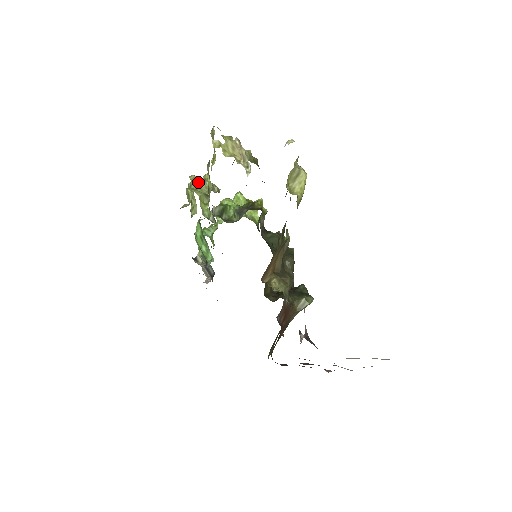
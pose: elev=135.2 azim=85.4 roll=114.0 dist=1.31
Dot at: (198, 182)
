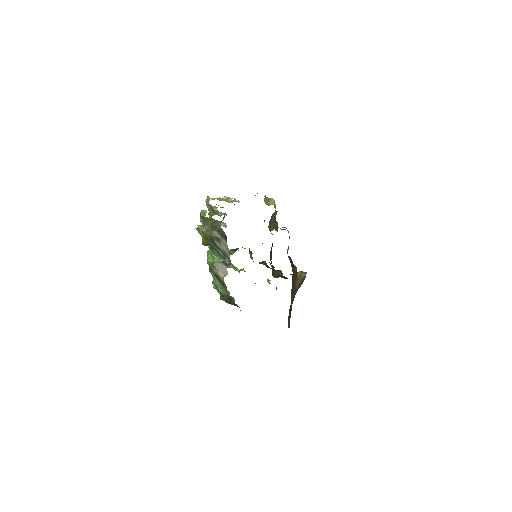
Dot at: occluded
